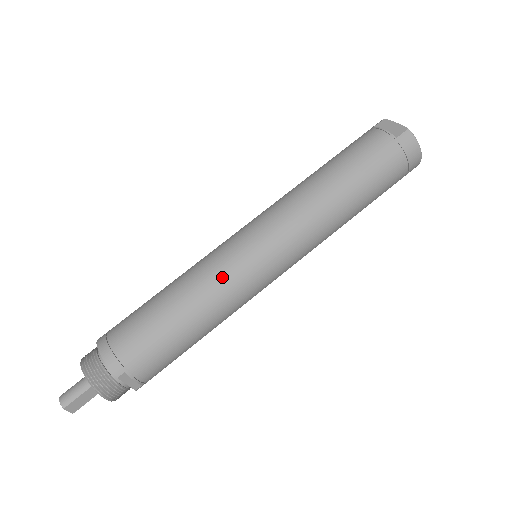
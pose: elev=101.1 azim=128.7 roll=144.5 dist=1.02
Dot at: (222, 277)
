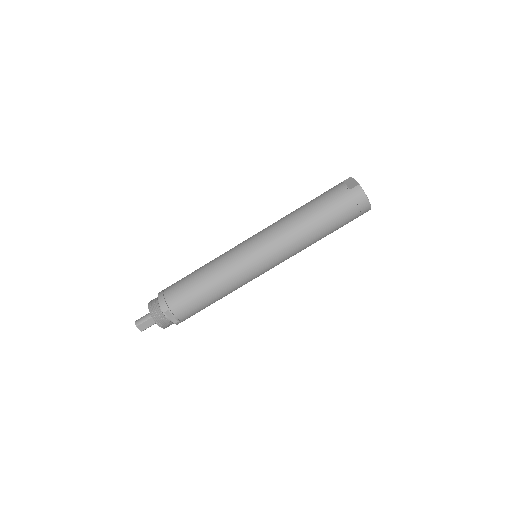
Dot at: (229, 264)
